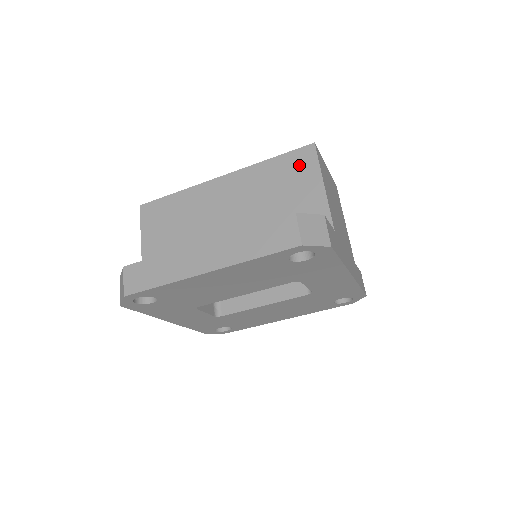
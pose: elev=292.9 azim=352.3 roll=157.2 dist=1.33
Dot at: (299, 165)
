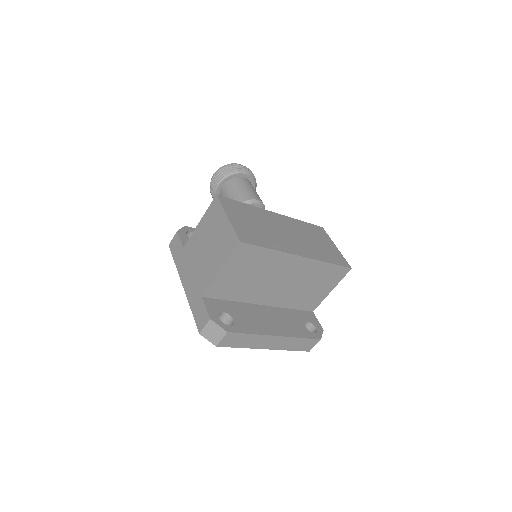
Dot at: (335, 276)
